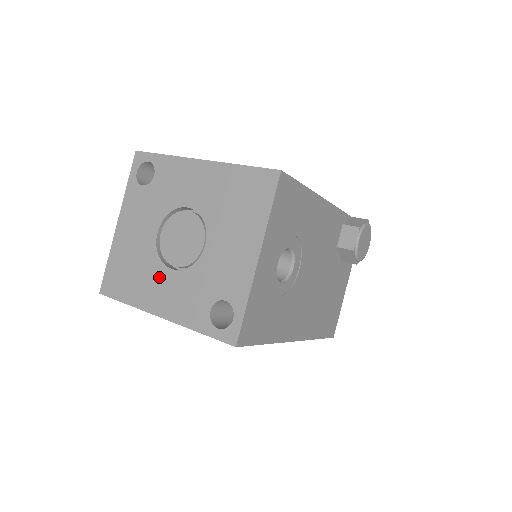
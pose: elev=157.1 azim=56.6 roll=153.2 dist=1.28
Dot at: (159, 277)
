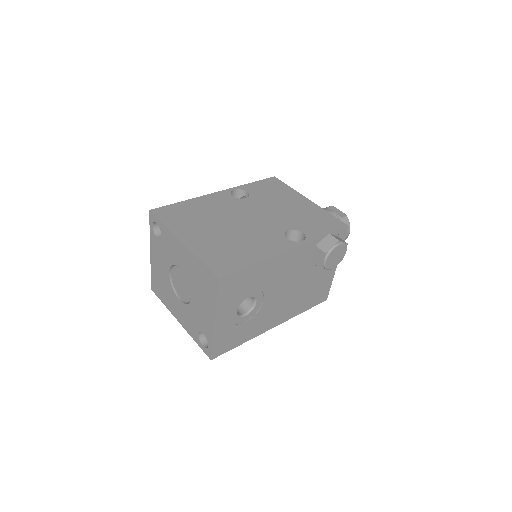
Dot at: (174, 300)
